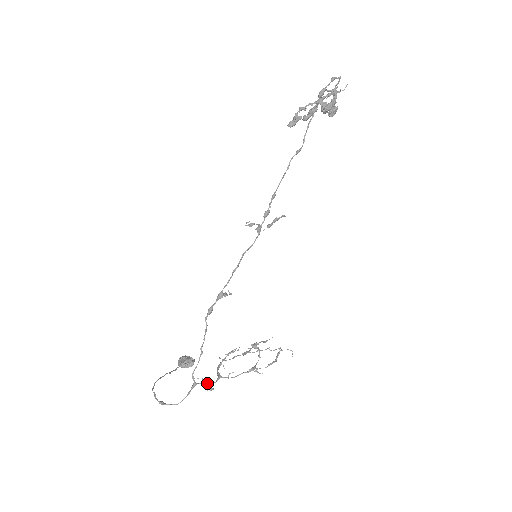
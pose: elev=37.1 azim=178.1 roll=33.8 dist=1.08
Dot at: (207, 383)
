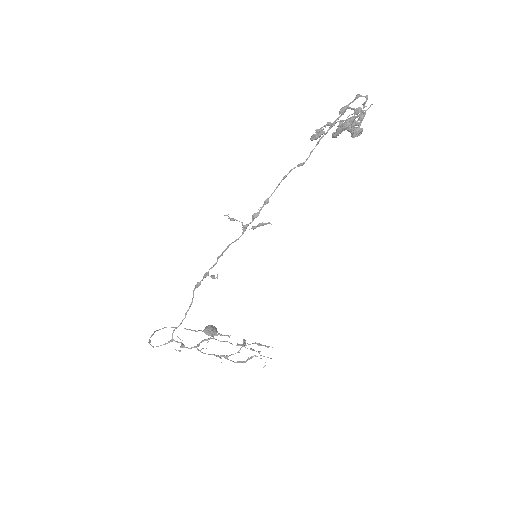
Dot at: (182, 345)
